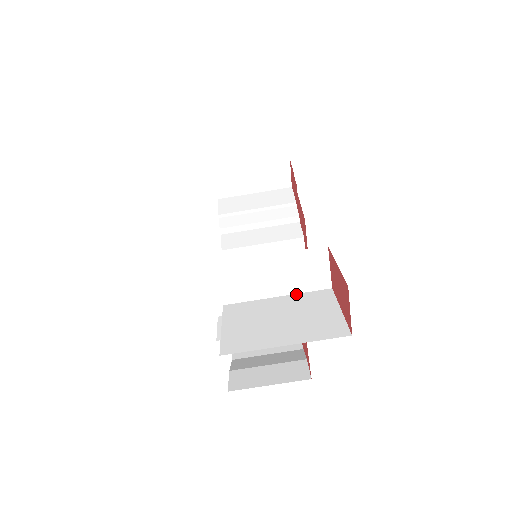
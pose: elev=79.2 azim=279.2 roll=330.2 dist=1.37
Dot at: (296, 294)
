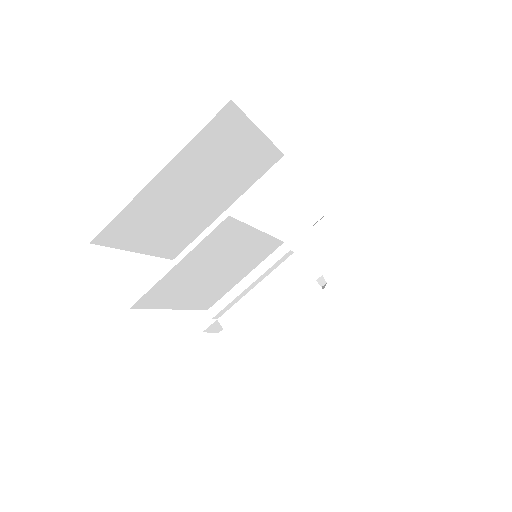
Dot at: (285, 240)
